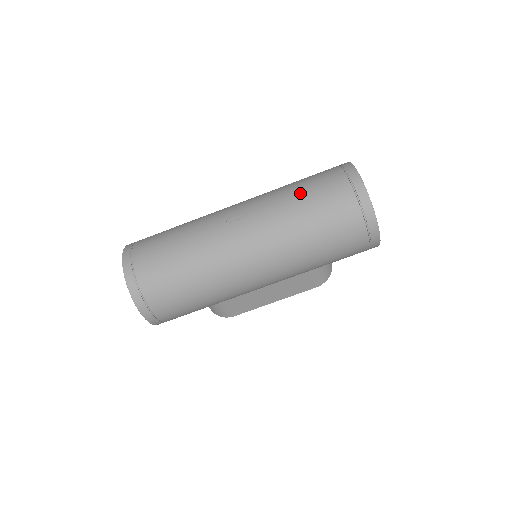
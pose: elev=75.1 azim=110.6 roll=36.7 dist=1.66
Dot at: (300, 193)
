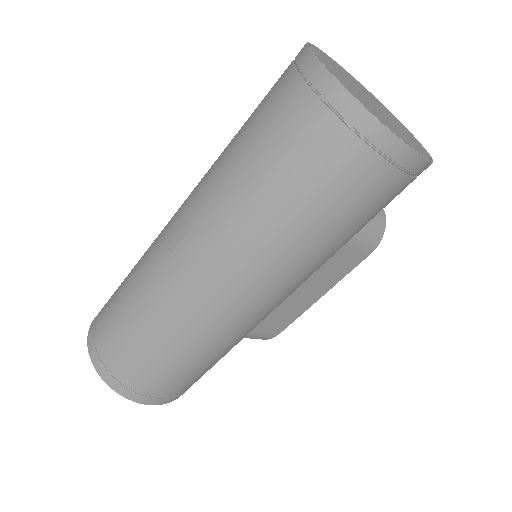
Dot at: (243, 153)
